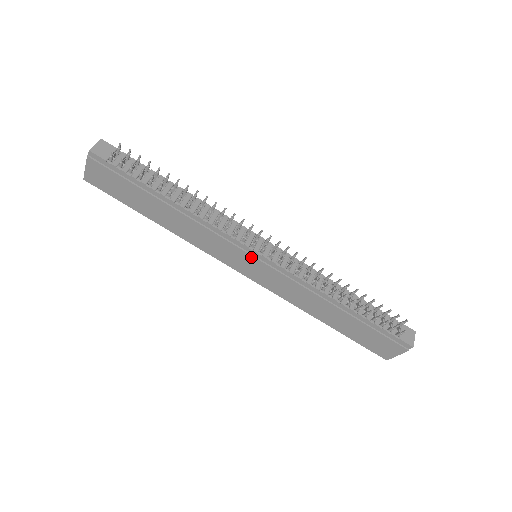
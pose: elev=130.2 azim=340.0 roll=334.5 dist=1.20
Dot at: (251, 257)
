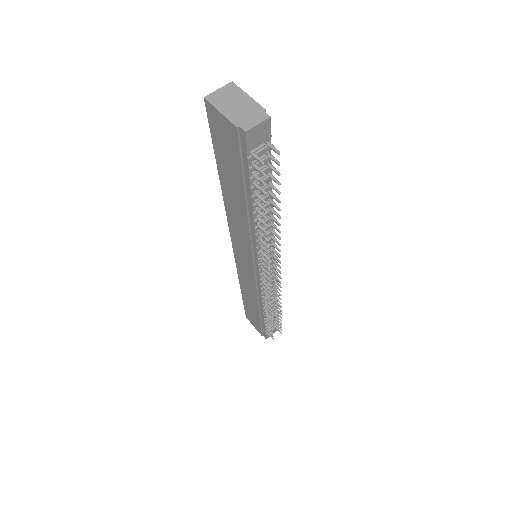
Dot at: (252, 266)
